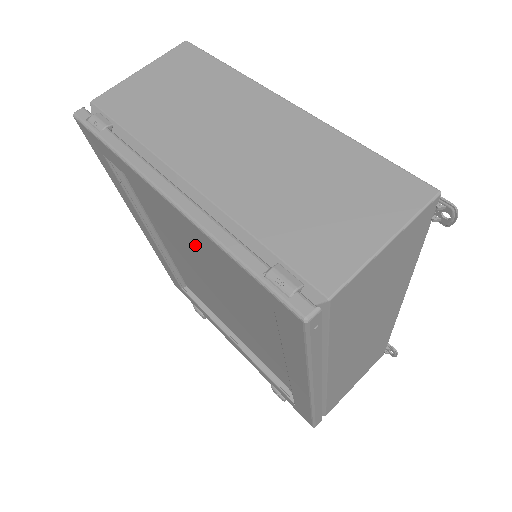
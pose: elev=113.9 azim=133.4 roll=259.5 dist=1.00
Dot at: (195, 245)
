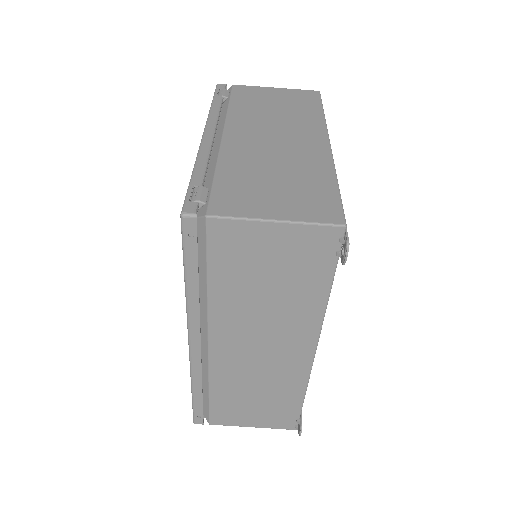
Dot at: occluded
